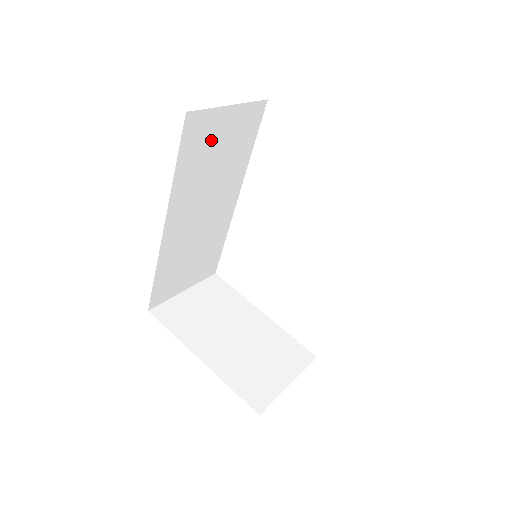
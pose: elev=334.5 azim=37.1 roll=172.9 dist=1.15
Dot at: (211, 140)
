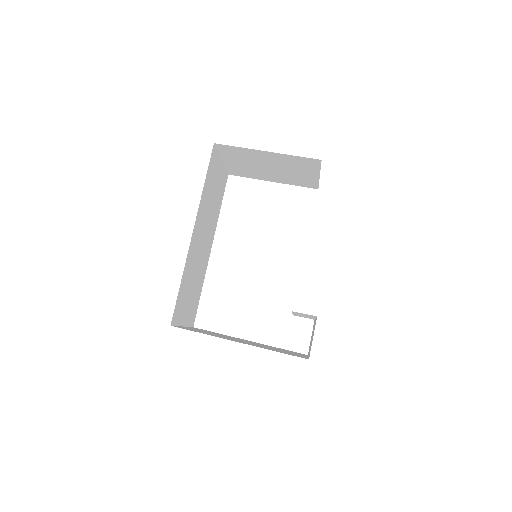
Dot at: (214, 178)
